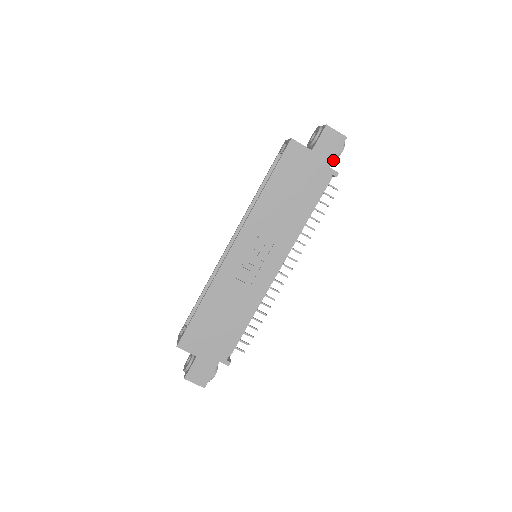
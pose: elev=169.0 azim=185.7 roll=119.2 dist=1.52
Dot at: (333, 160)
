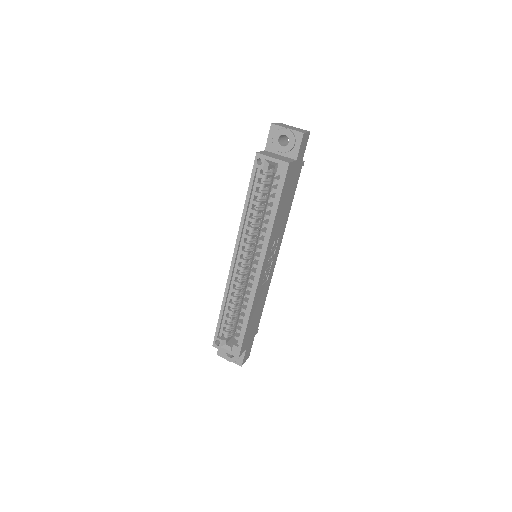
Dot at: (303, 156)
